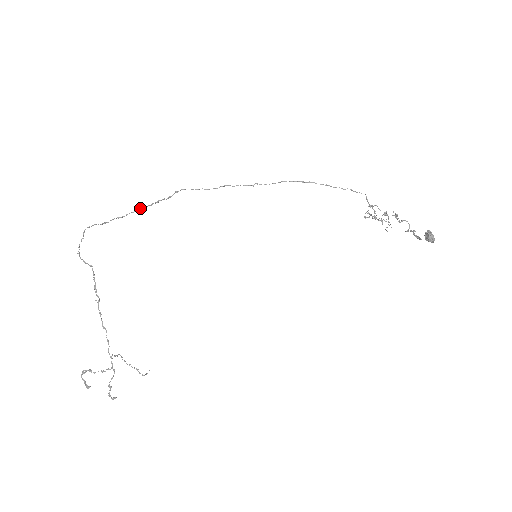
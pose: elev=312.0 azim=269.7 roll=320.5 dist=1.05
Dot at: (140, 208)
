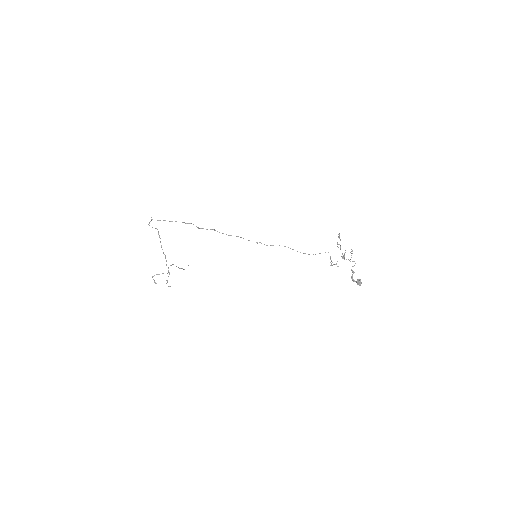
Dot at: occluded
